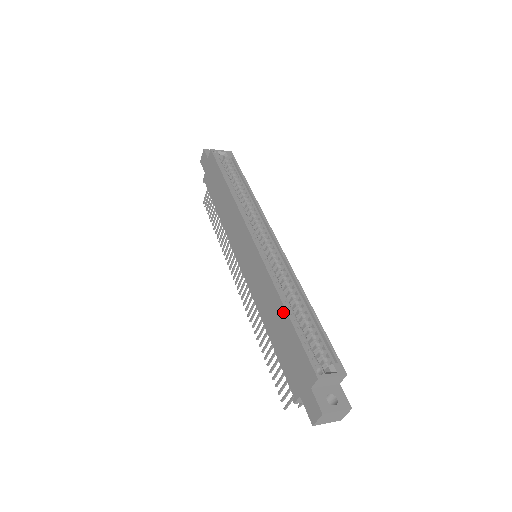
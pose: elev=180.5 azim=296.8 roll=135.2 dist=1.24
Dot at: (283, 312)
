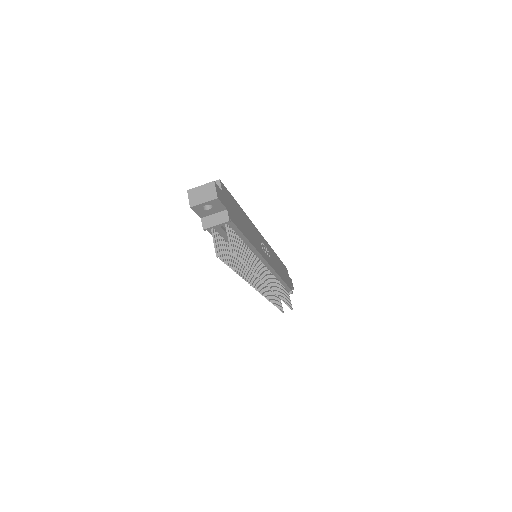
Dot at: occluded
